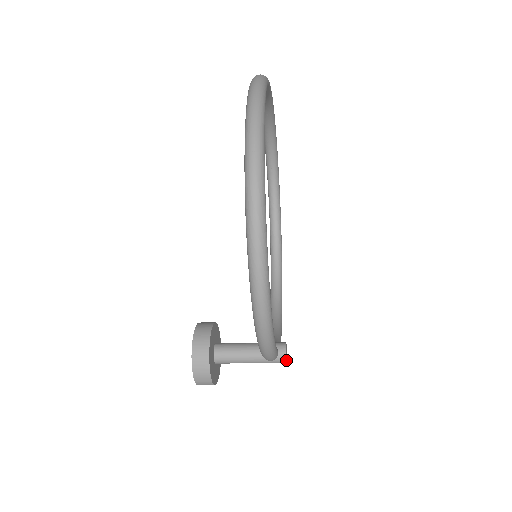
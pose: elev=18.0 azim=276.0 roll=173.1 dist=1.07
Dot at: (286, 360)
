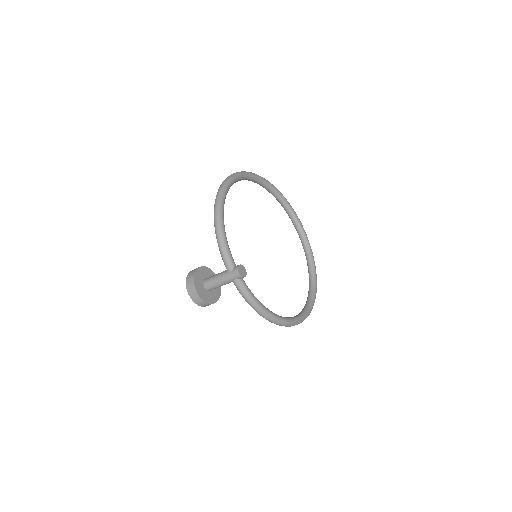
Dot at: (238, 269)
